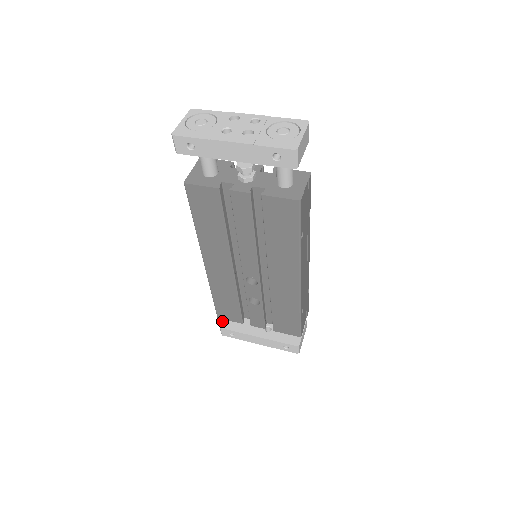
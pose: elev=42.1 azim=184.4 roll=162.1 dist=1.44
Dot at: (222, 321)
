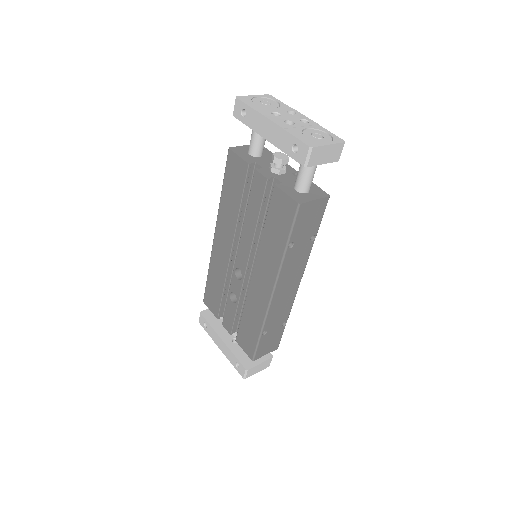
Dot at: (206, 309)
